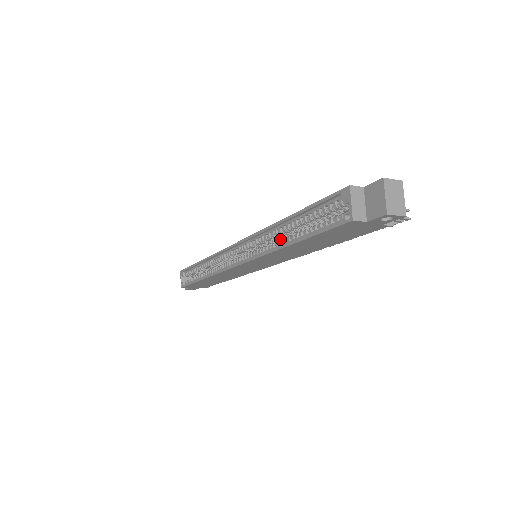
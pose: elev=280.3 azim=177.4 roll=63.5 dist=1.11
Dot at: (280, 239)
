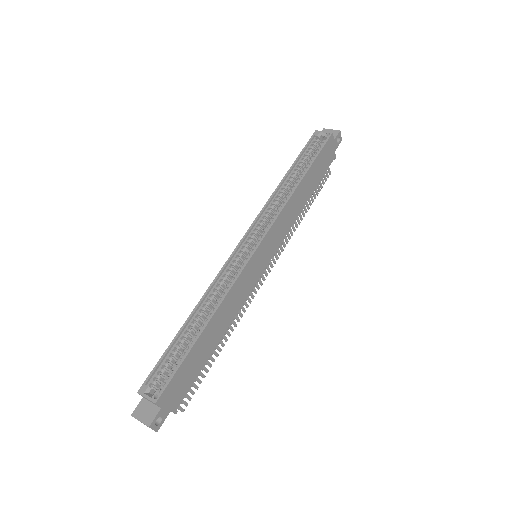
Dot at: occluded
